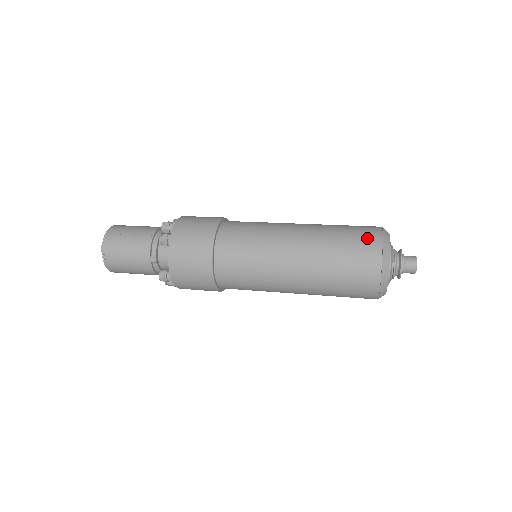
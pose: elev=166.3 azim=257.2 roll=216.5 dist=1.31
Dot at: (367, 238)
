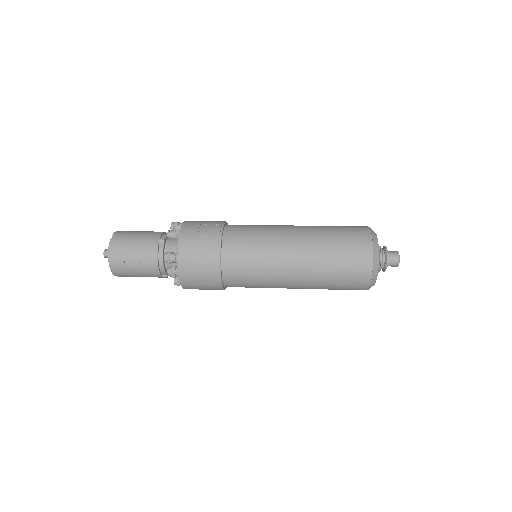
Dot at: (359, 270)
